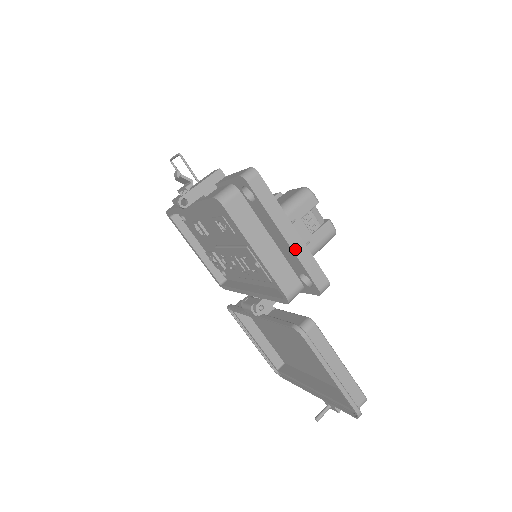
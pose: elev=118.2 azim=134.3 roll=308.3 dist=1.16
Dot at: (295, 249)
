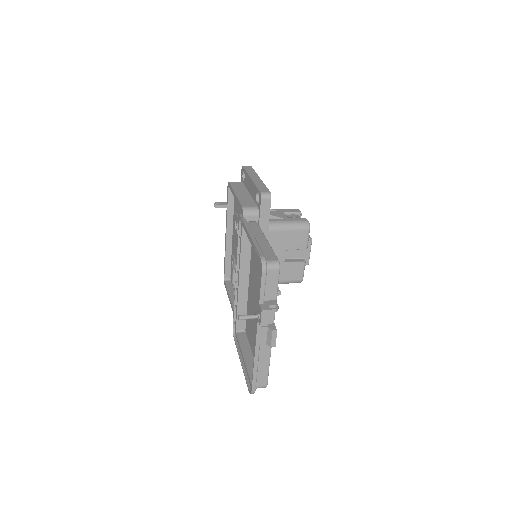
Dot at: (255, 181)
